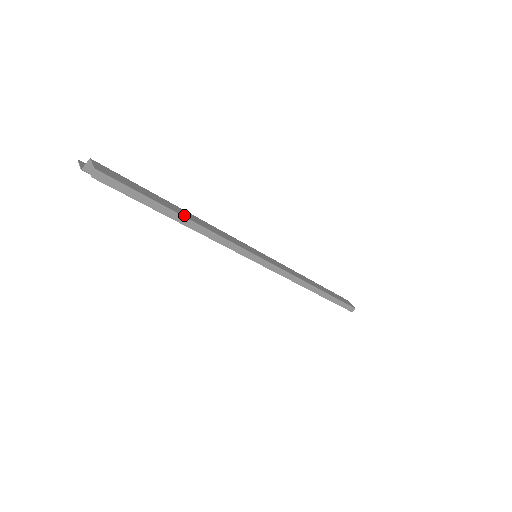
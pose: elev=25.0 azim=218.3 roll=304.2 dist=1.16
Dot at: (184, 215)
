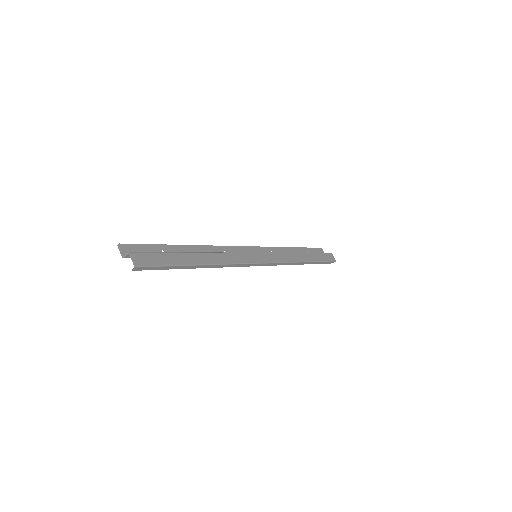
Dot at: (201, 262)
